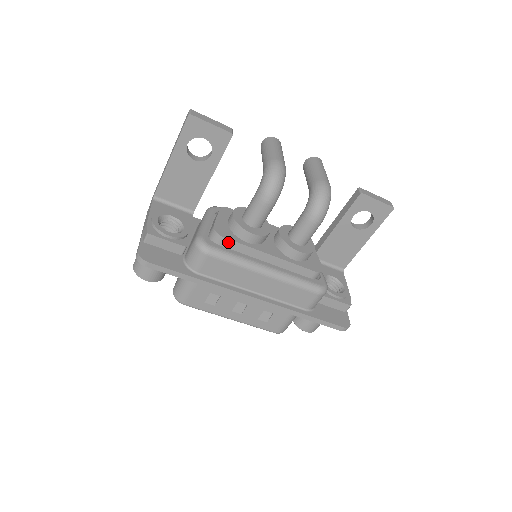
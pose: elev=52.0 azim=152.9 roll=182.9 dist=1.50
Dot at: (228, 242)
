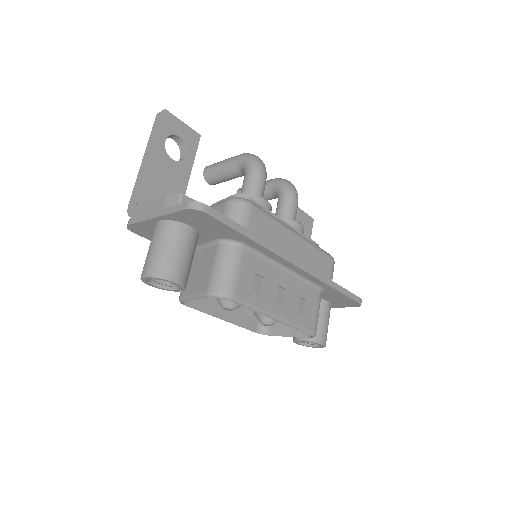
Dot at: occluded
